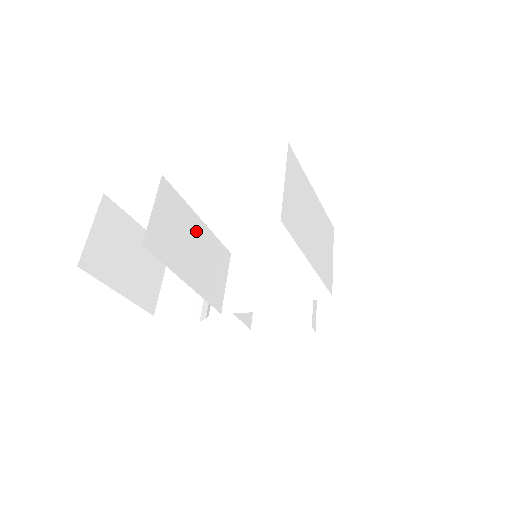
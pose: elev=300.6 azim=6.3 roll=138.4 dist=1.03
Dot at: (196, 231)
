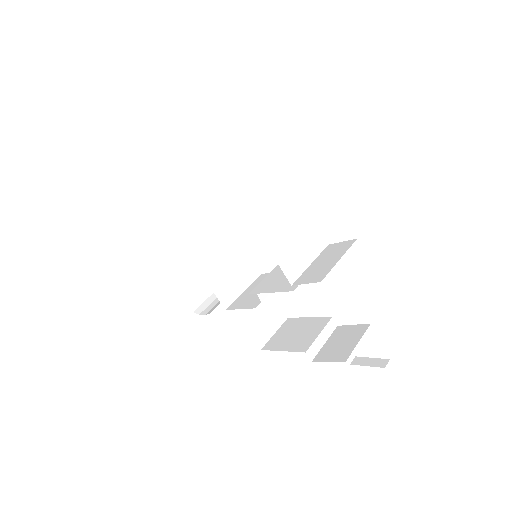
Dot at: (224, 234)
